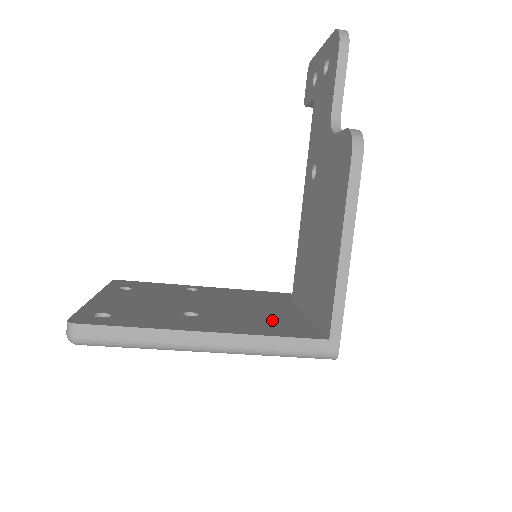
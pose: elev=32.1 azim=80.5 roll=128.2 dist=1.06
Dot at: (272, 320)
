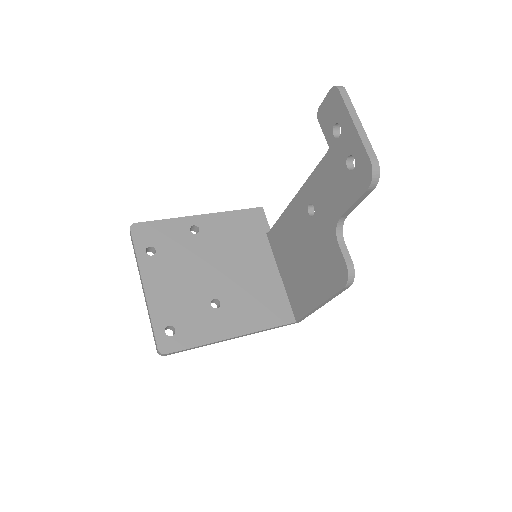
Dot at: (263, 295)
